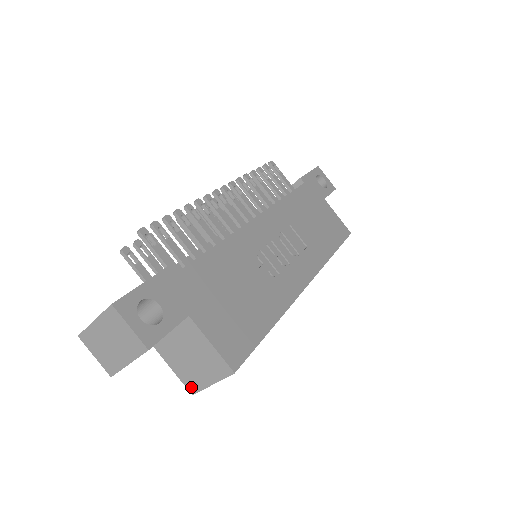
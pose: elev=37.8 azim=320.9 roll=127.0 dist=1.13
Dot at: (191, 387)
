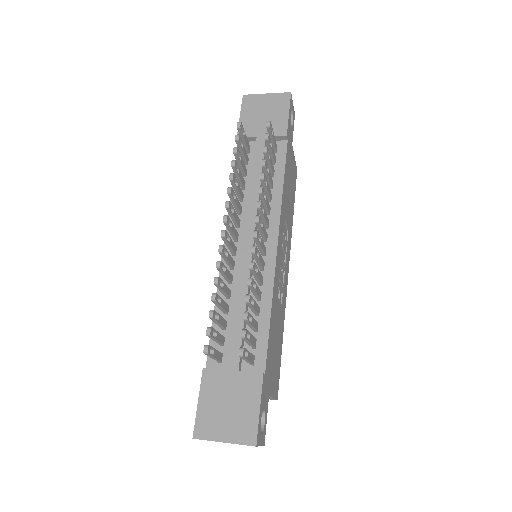
Dot at: occluded
